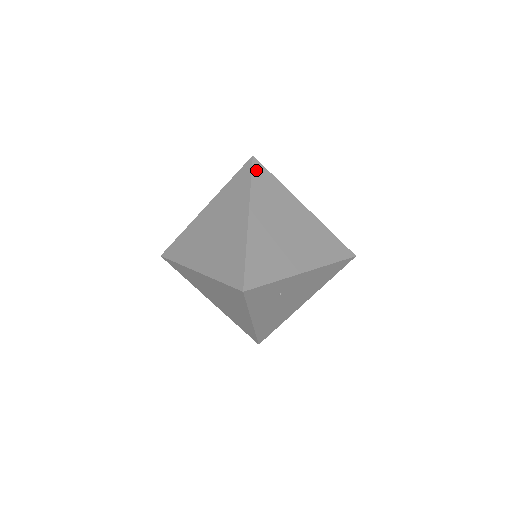
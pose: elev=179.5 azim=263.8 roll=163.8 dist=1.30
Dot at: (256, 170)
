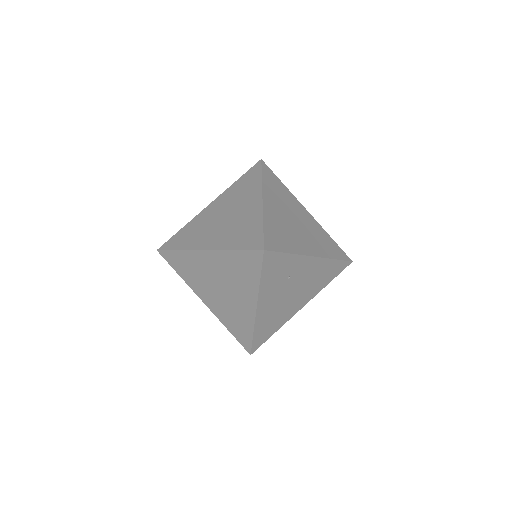
Dot at: (265, 169)
